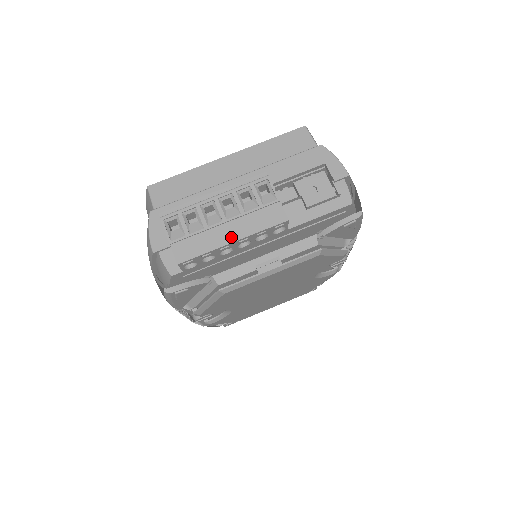
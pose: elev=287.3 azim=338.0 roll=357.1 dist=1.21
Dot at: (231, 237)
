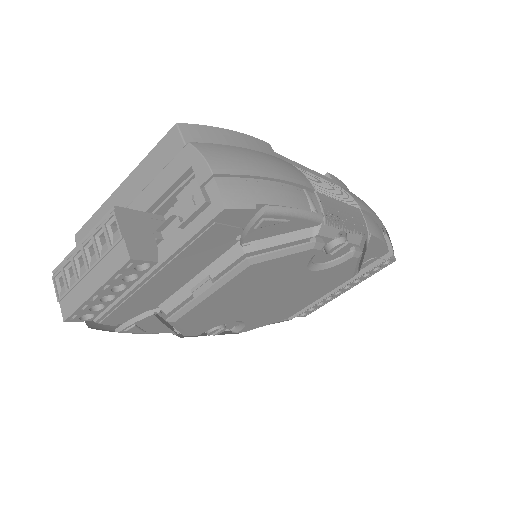
Dot at: (93, 287)
